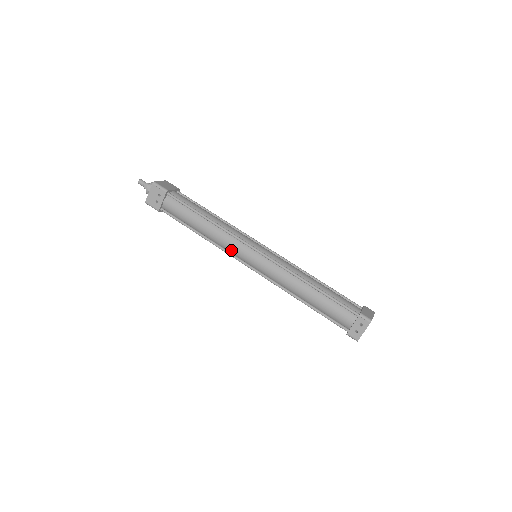
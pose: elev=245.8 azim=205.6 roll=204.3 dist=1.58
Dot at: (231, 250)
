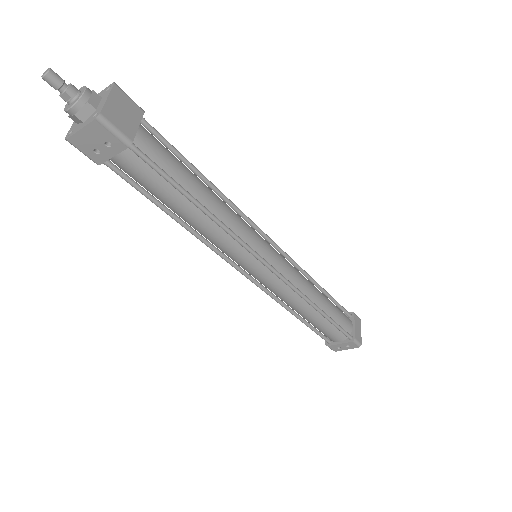
Dot at: (225, 253)
